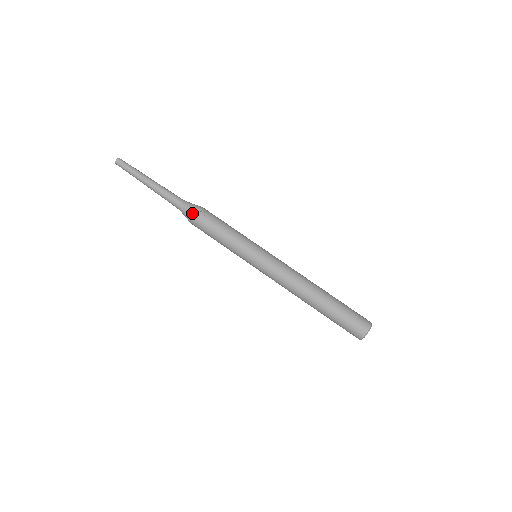
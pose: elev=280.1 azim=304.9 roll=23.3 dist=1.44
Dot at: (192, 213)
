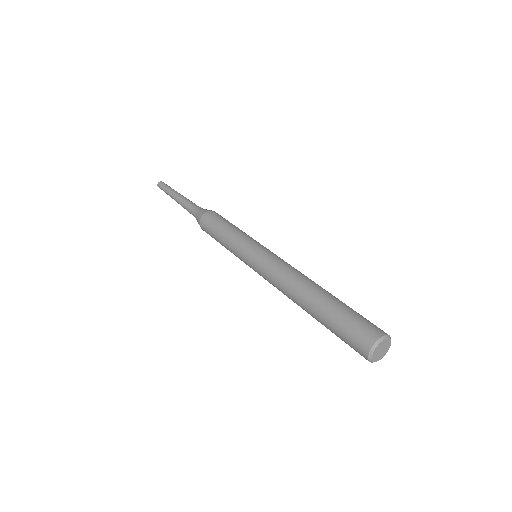
Dot at: (202, 214)
